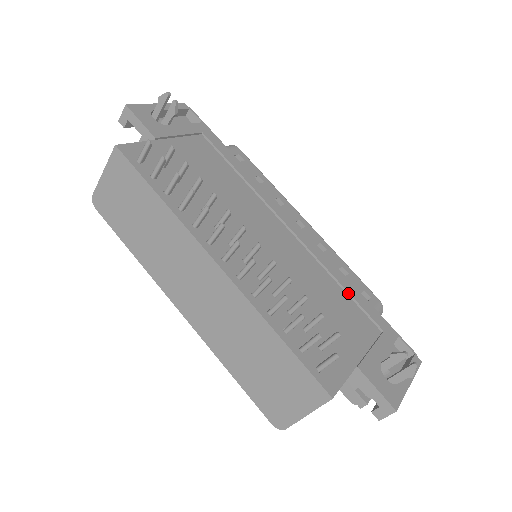
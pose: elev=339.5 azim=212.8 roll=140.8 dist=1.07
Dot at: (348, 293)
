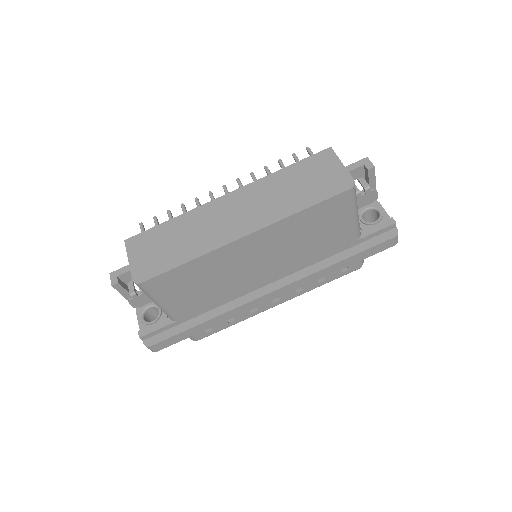
Dot at: occluded
